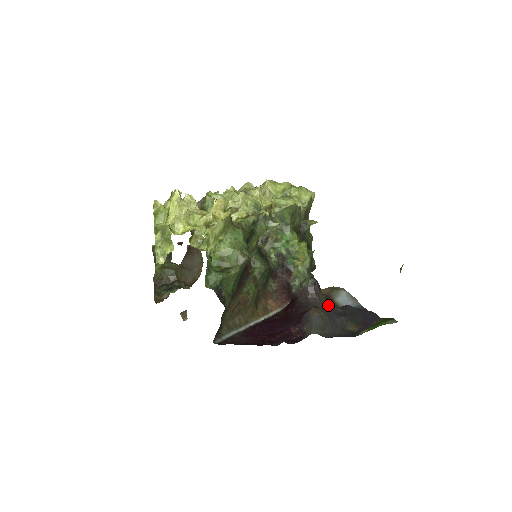
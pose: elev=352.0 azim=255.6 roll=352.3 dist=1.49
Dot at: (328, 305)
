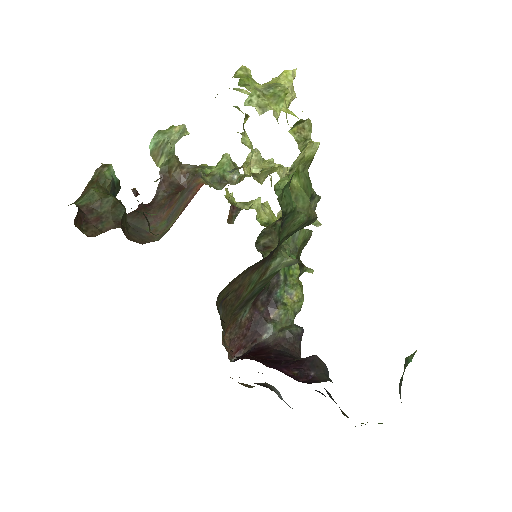
Dot at: occluded
